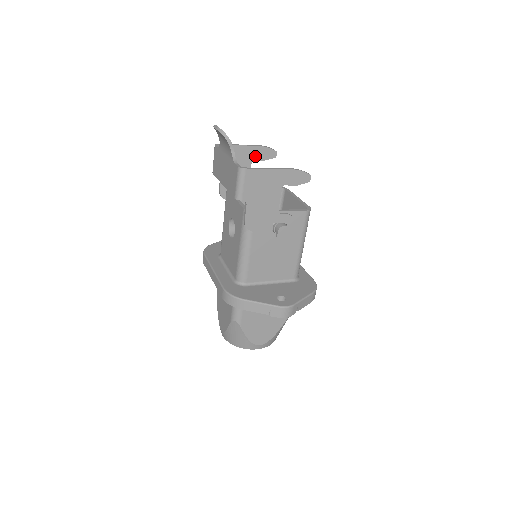
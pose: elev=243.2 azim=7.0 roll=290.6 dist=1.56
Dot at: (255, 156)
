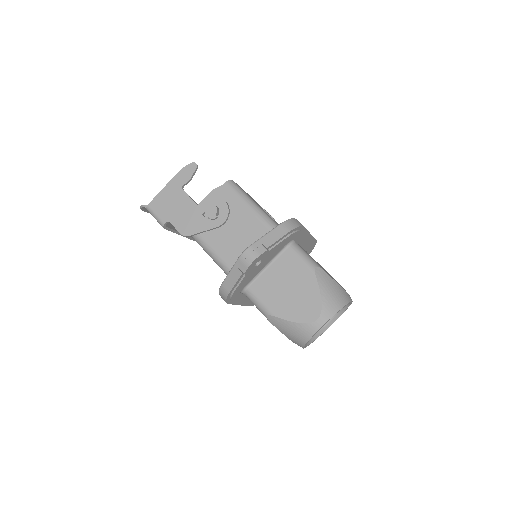
Dot at: occluded
